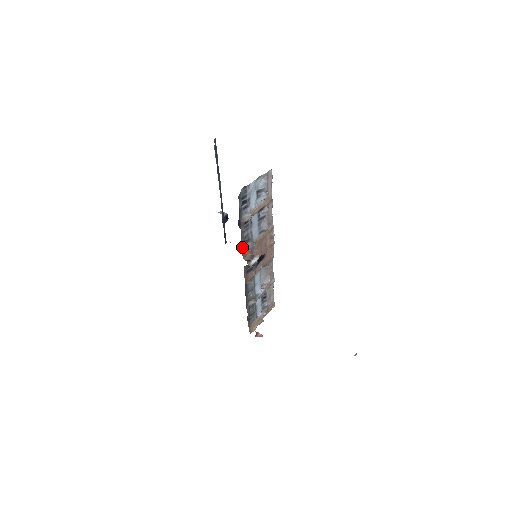
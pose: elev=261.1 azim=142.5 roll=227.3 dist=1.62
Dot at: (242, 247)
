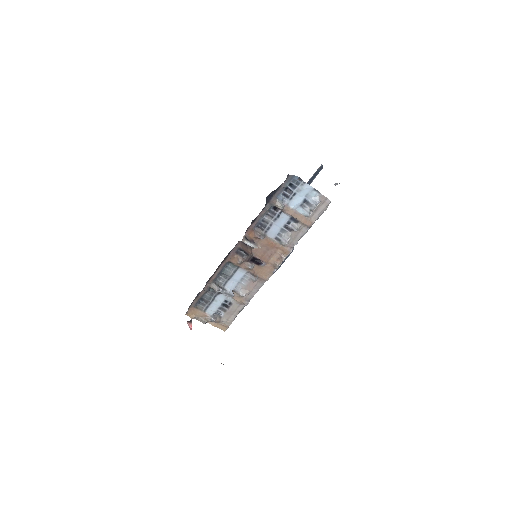
Dot at: (254, 222)
